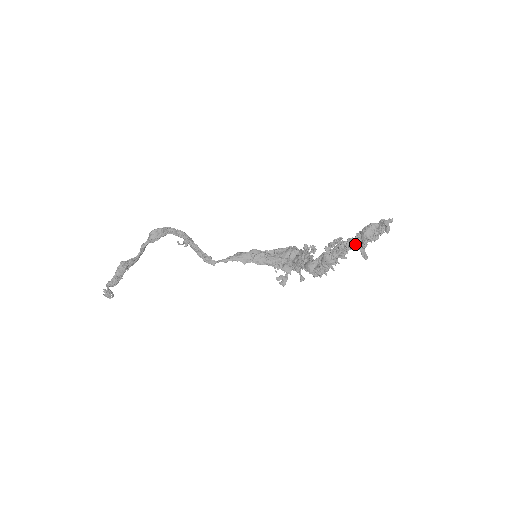
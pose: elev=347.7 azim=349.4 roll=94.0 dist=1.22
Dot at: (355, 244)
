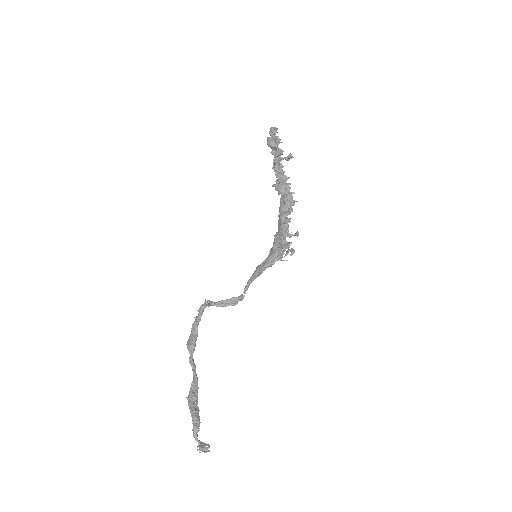
Dot at: (276, 156)
